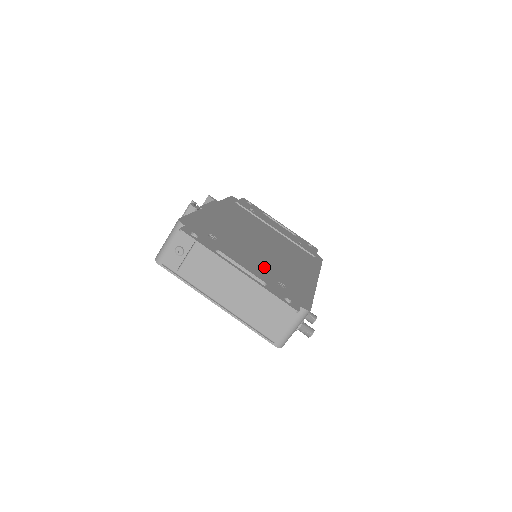
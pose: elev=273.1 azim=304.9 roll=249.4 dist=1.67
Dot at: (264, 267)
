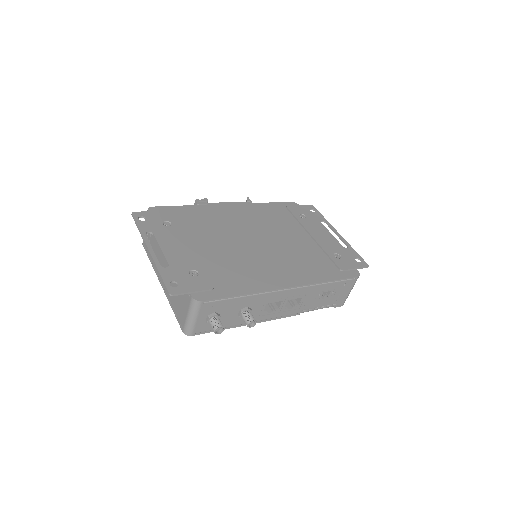
Dot at: (203, 257)
